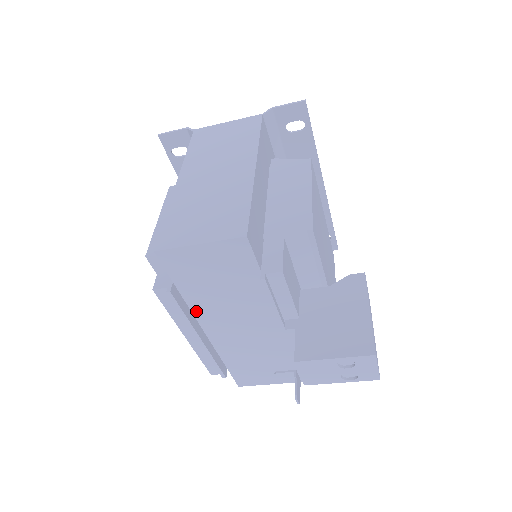
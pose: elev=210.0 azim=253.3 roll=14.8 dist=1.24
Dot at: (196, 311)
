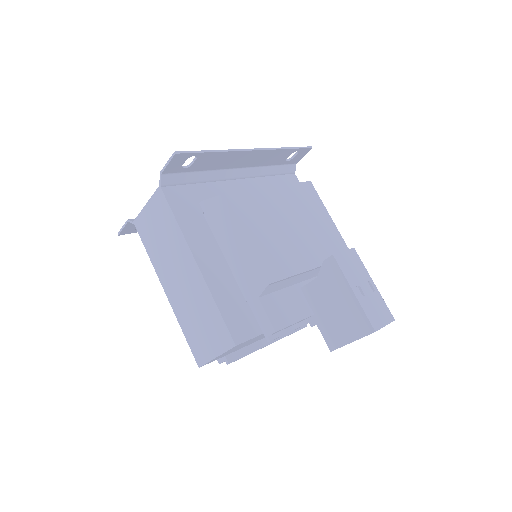
Dot at: (253, 343)
